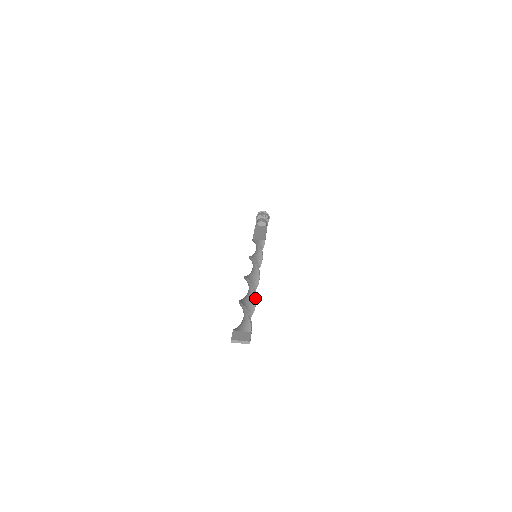
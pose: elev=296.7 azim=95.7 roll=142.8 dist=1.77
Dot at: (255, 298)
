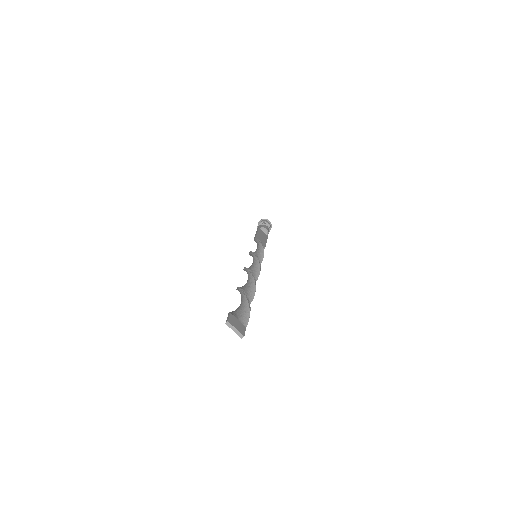
Dot at: occluded
